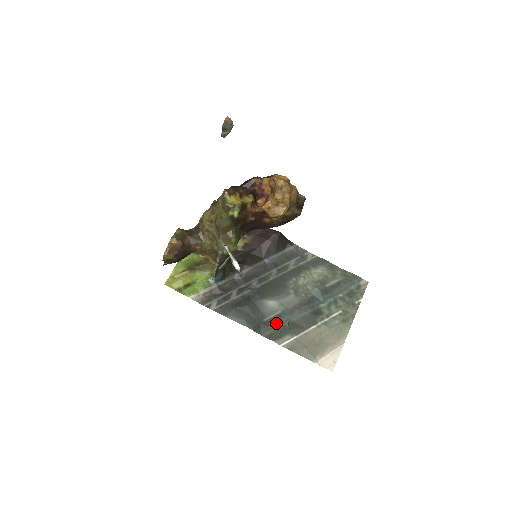
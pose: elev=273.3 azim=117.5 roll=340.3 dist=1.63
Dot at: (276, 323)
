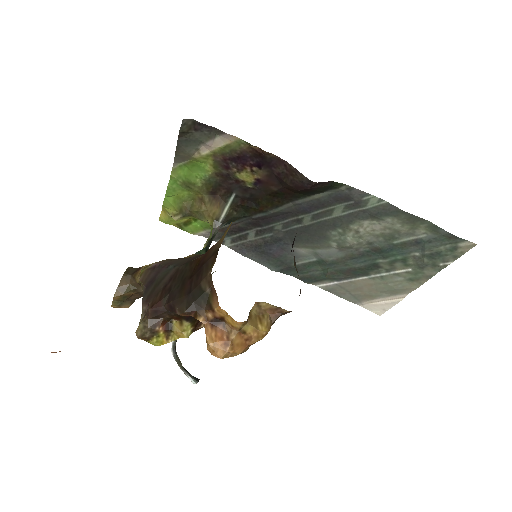
Dot at: (310, 269)
